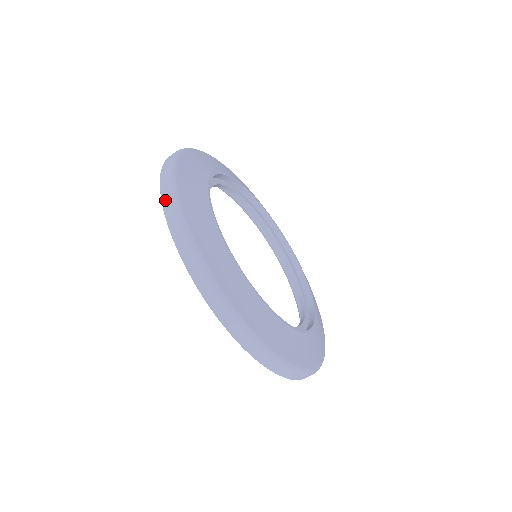
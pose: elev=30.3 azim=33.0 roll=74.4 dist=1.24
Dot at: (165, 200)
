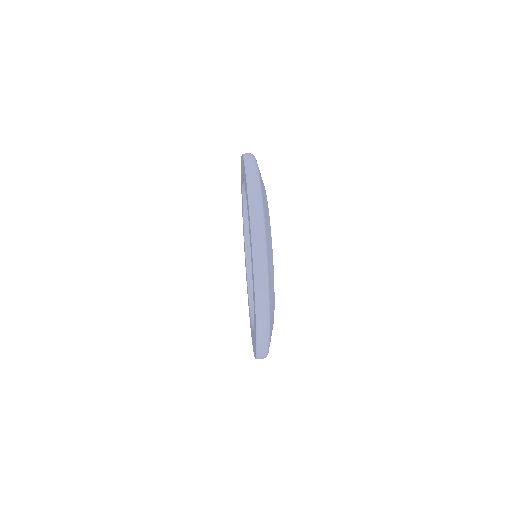
Dot at: (258, 266)
